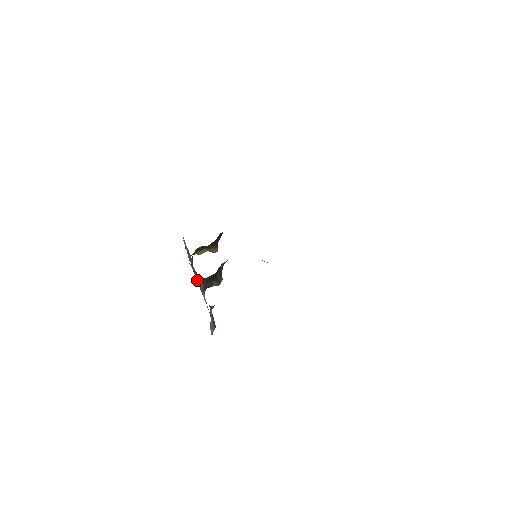
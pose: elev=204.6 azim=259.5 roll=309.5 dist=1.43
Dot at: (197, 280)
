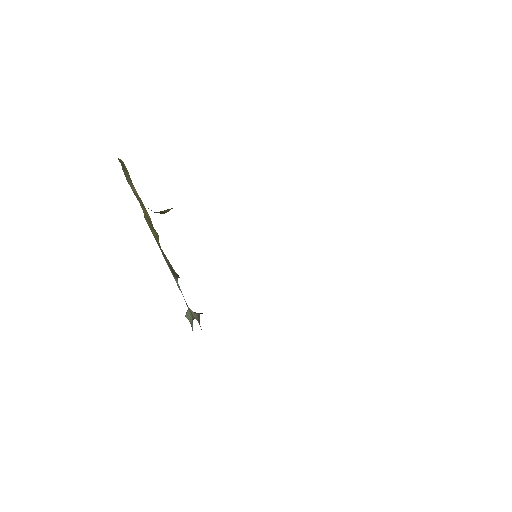
Dot at: occluded
